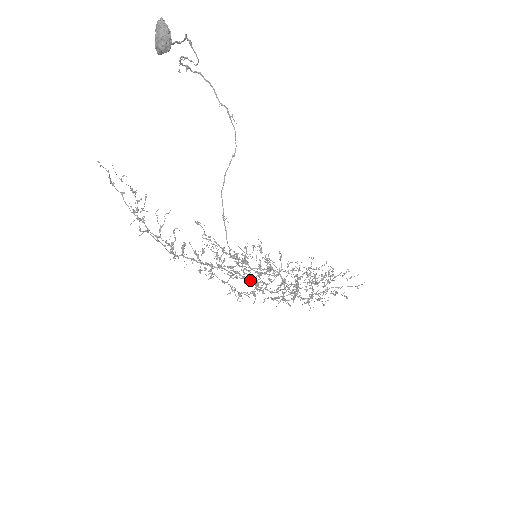
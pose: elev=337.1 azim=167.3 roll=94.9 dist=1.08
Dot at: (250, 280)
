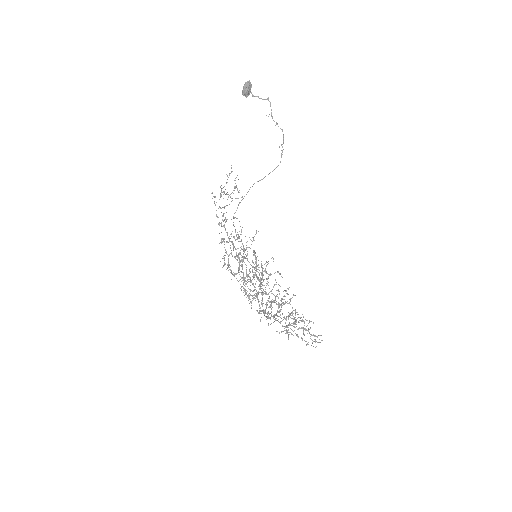
Dot at: occluded
